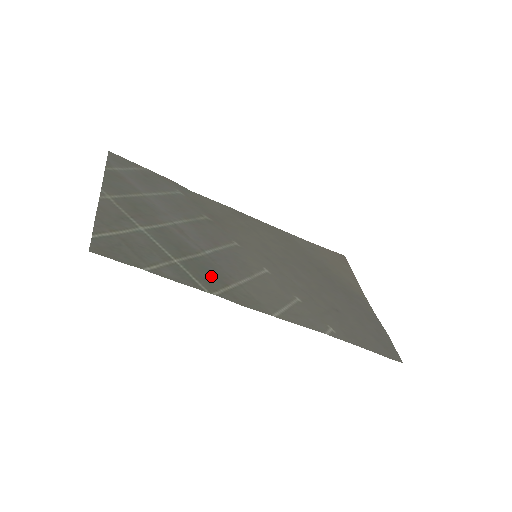
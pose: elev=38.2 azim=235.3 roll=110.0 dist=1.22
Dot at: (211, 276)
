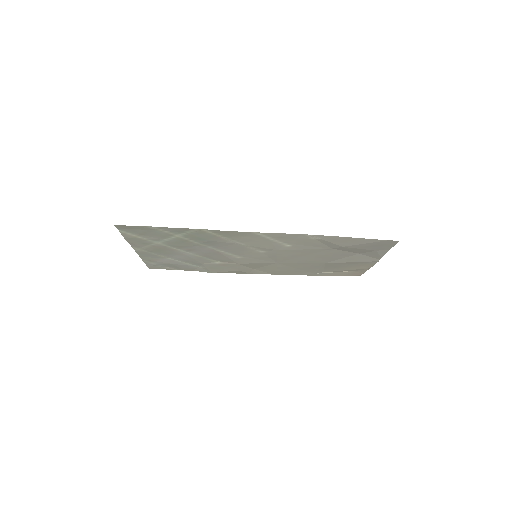
Dot at: (206, 237)
